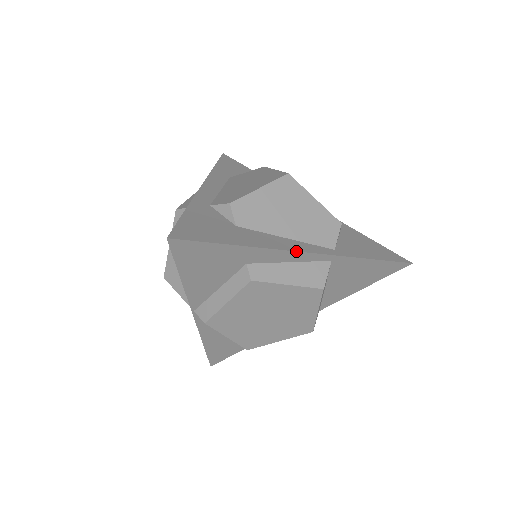
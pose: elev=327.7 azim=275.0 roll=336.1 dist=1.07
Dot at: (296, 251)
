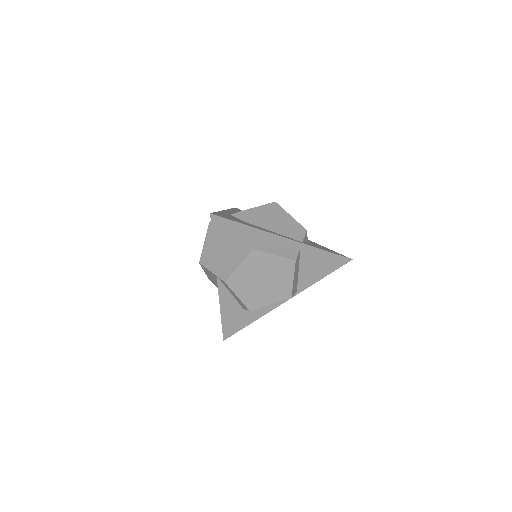
Dot at: (279, 235)
